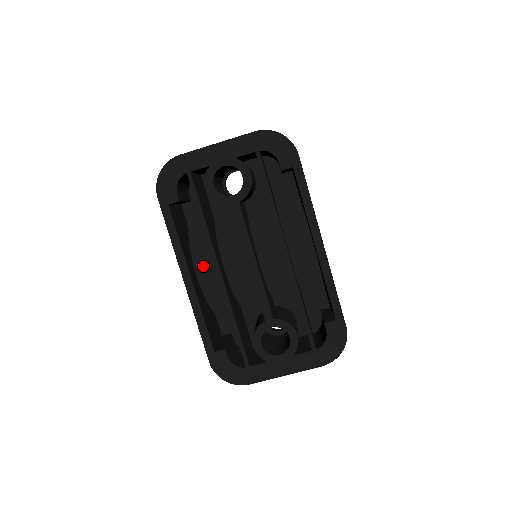
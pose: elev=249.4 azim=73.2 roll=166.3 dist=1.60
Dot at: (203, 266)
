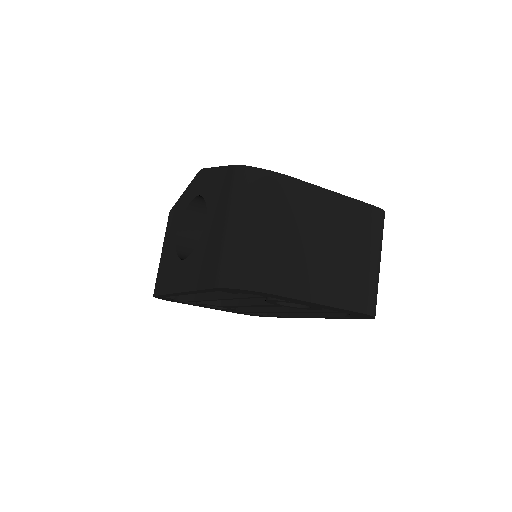
Dot at: occluded
